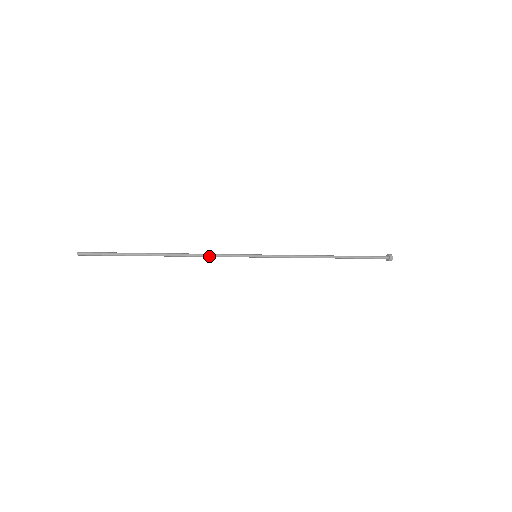
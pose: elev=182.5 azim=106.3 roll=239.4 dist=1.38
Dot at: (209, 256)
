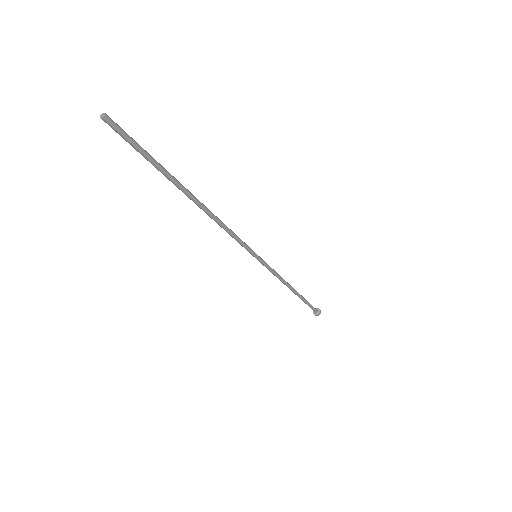
Dot at: (228, 228)
